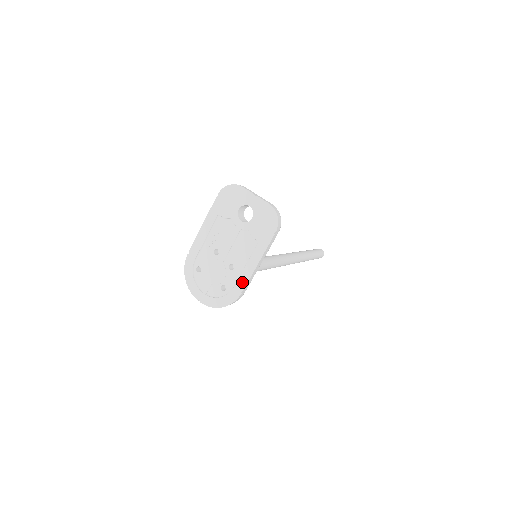
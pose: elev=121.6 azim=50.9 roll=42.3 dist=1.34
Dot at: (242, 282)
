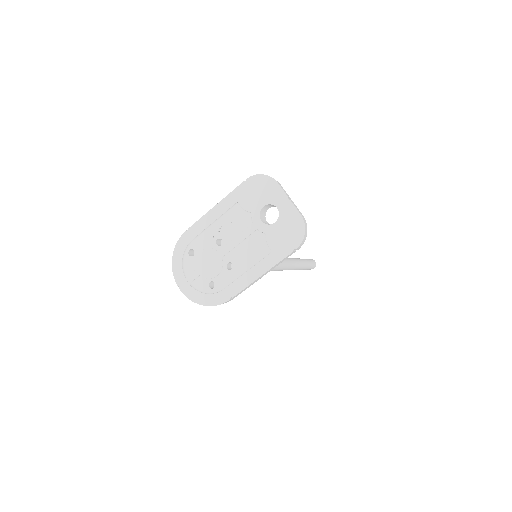
Dot at: (236, 287)
